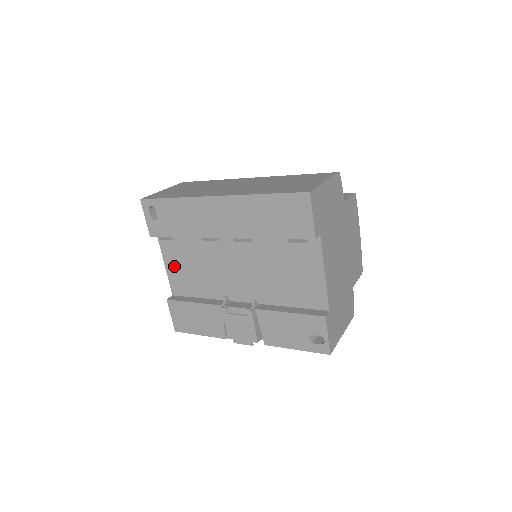
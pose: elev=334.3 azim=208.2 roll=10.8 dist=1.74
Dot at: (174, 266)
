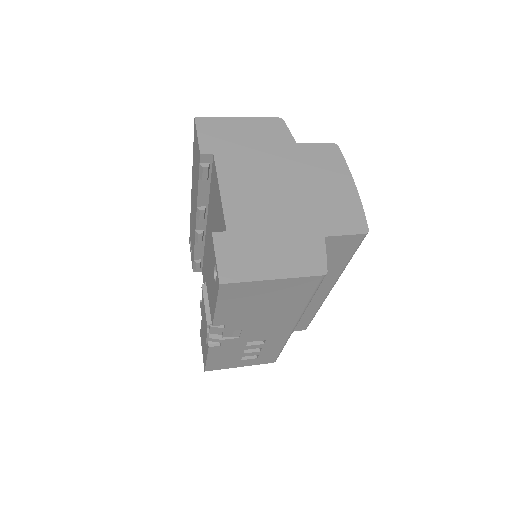
Dot at: occluded
